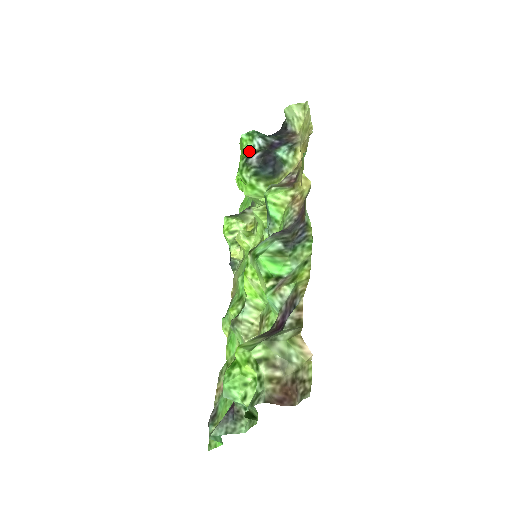
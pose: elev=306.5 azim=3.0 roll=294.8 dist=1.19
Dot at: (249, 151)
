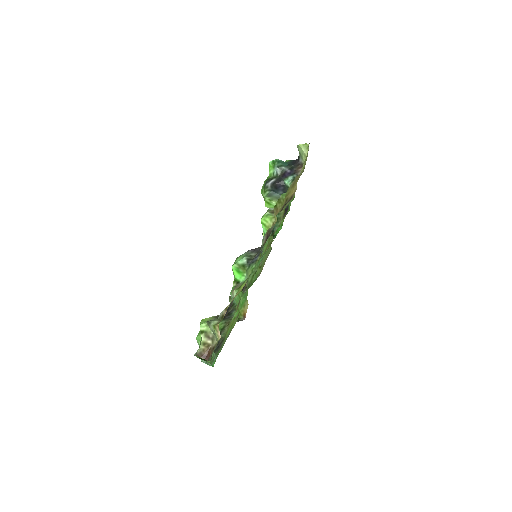
Dot at: (271, 175)
